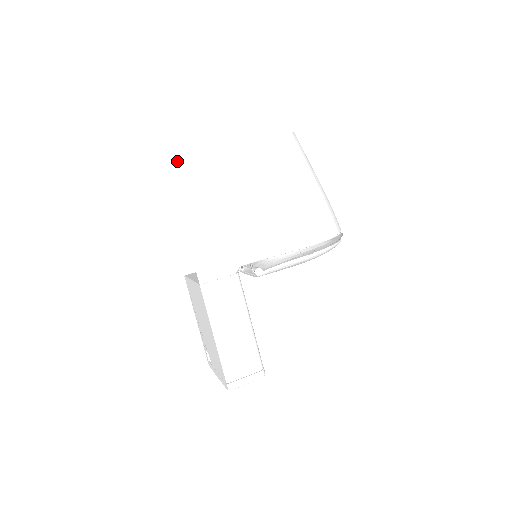
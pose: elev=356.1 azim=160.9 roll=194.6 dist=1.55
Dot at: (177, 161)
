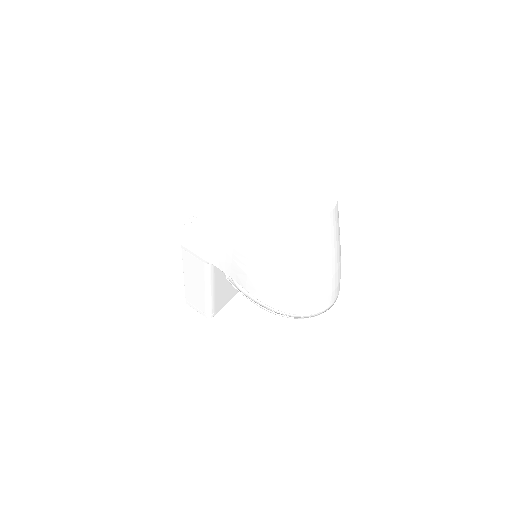
Dot at: (190, 166)
